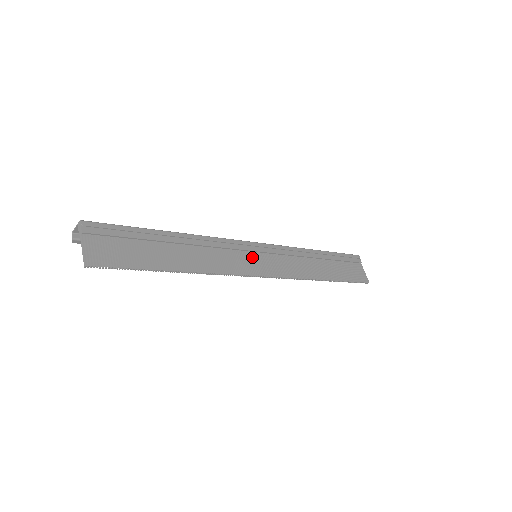
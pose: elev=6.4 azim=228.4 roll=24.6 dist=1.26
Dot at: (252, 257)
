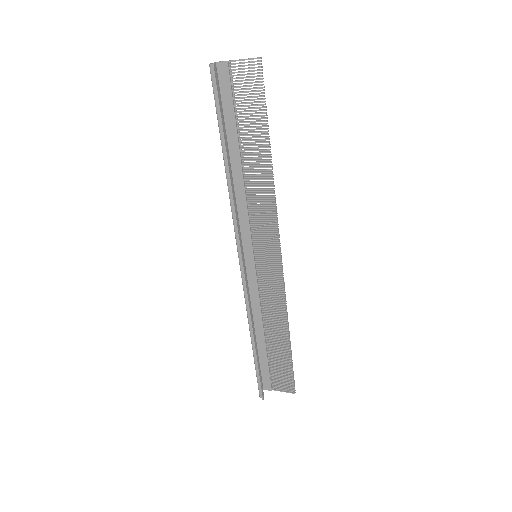
Dot at: (260, 246)
